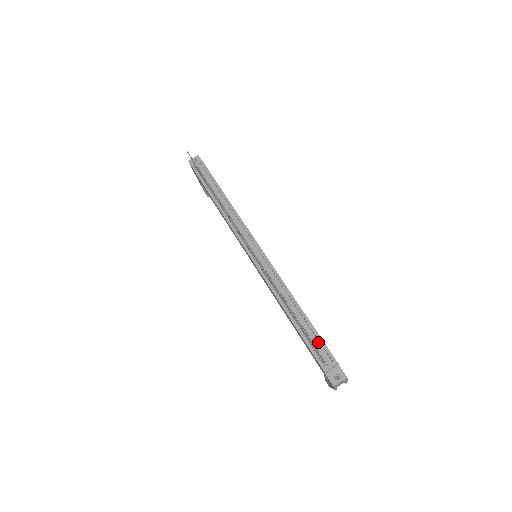
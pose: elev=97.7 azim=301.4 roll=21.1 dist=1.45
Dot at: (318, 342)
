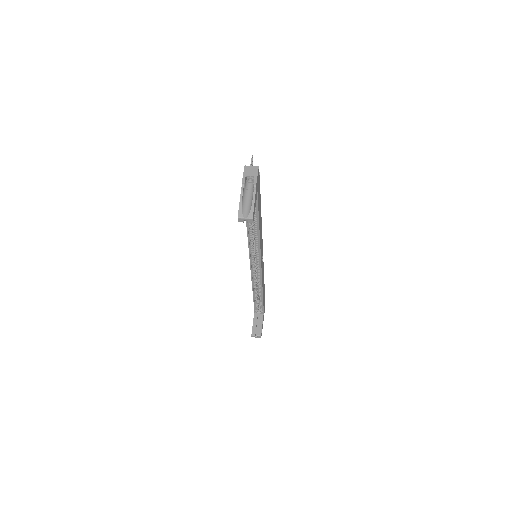
Dot at: occluded
